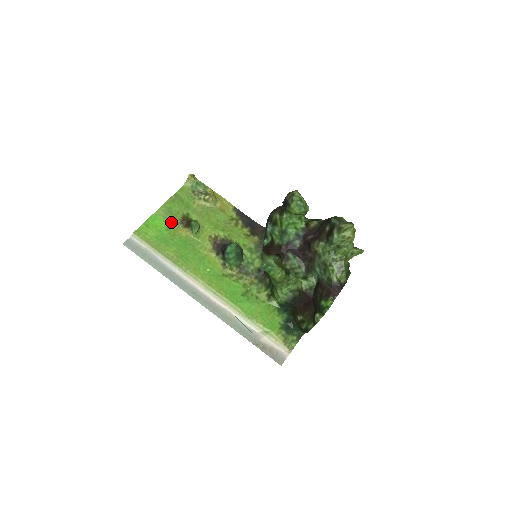
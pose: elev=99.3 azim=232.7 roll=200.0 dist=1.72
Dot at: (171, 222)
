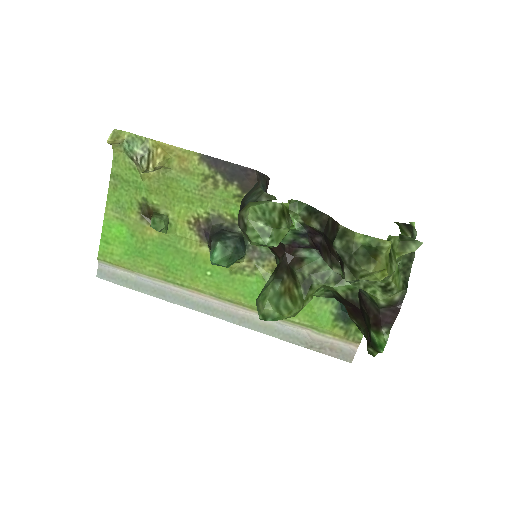
Dot at: (130, 223)
